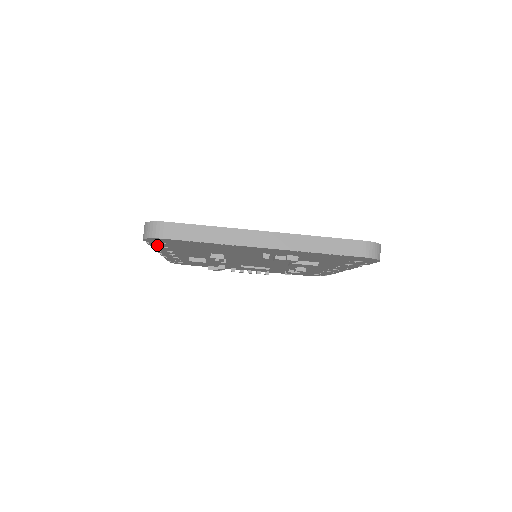
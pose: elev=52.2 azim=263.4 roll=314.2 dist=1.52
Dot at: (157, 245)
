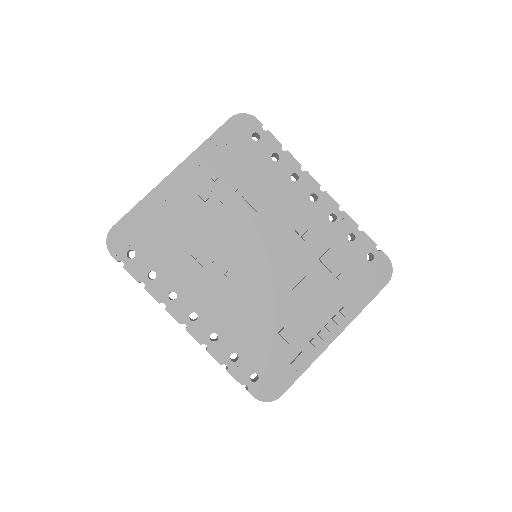
Dot at: (138, 271)
